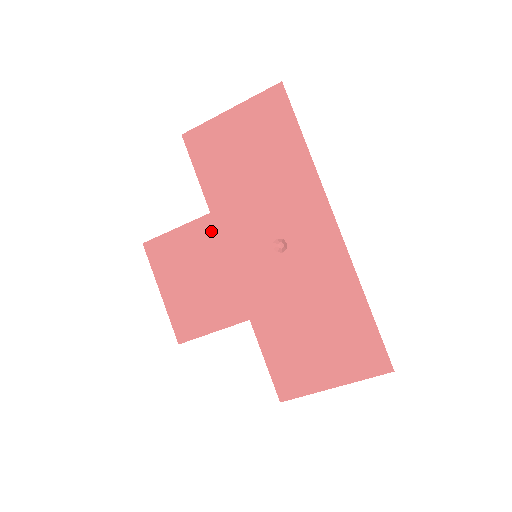
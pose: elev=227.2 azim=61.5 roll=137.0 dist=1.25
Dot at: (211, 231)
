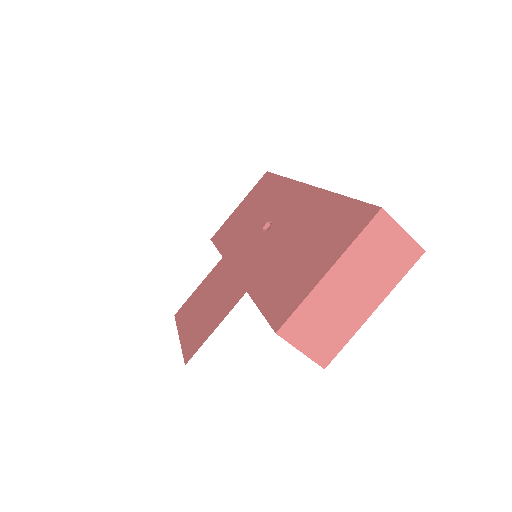
Dot at: (222, 266)
